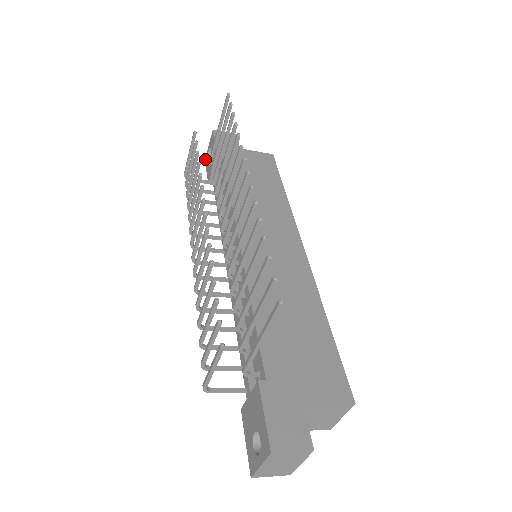
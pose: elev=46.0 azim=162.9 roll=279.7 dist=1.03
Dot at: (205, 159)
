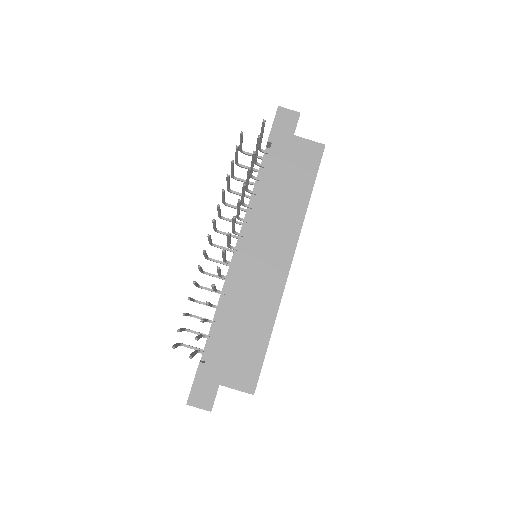
Dot at: occluded
